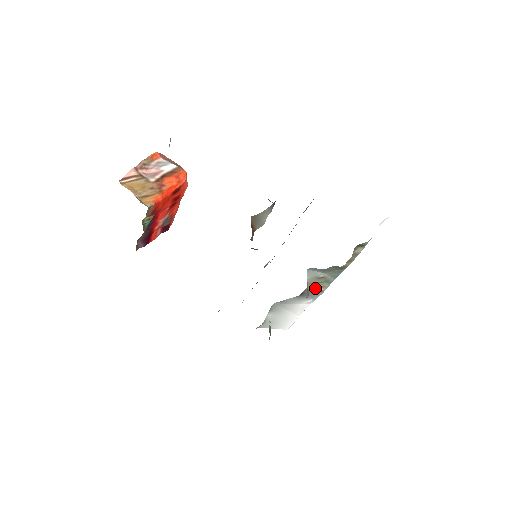
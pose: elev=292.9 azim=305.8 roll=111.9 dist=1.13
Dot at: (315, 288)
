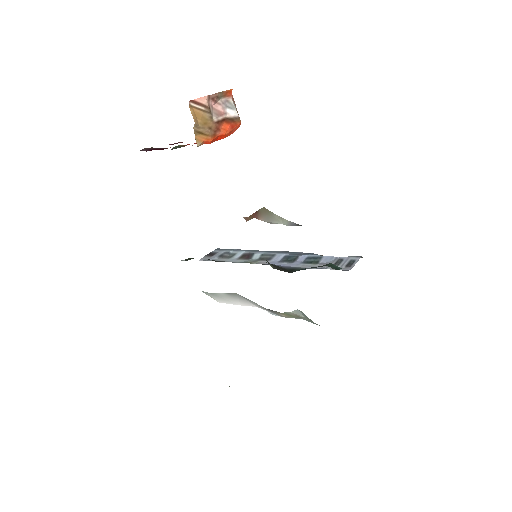
Dot at: (284, 315)
